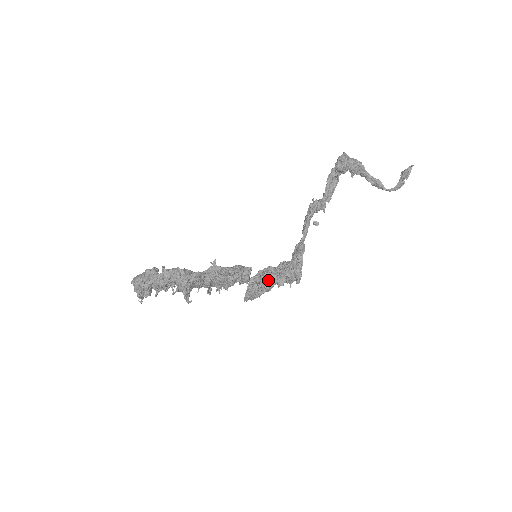
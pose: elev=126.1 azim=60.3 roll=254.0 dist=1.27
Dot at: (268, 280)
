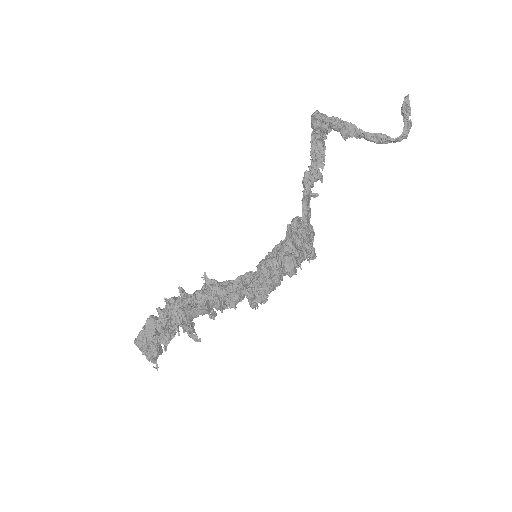
Dot at: (267, 267)
